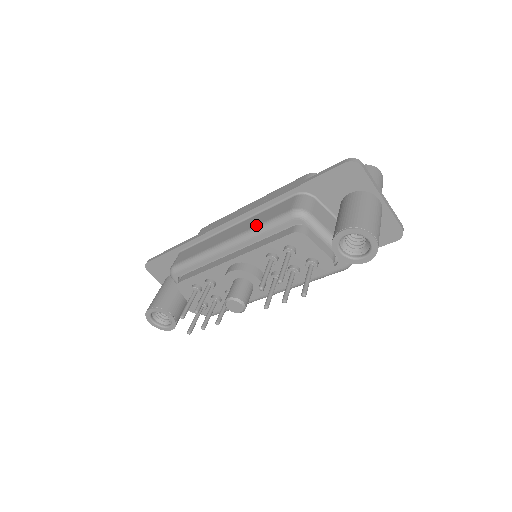
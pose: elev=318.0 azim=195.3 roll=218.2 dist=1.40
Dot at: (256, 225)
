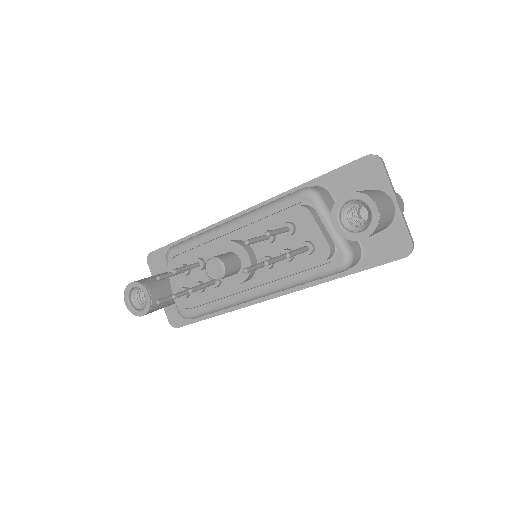
Dot at: occluded
